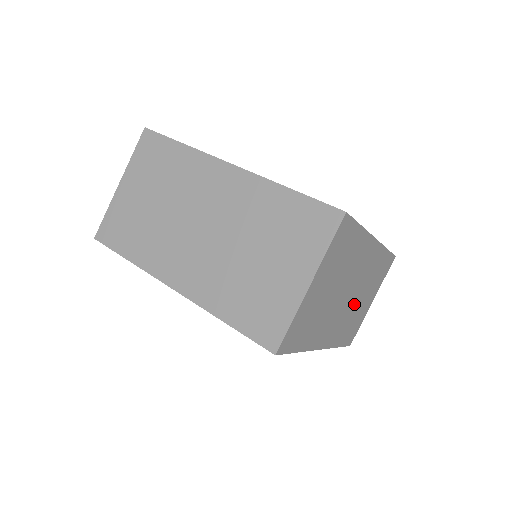
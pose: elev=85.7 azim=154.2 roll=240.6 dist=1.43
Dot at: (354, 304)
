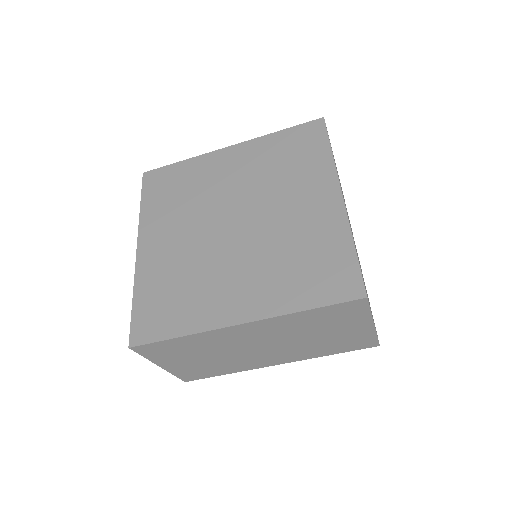
Dot at: occluded
